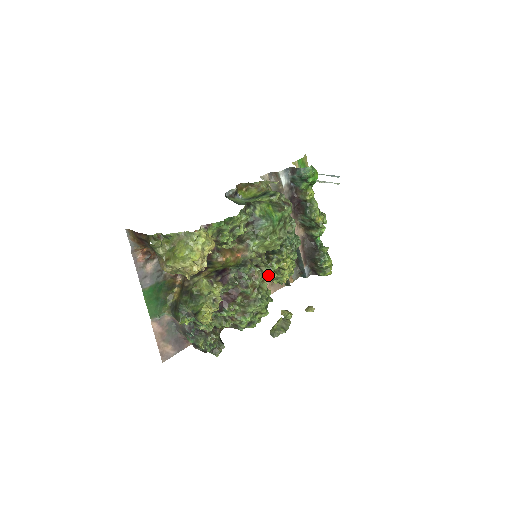
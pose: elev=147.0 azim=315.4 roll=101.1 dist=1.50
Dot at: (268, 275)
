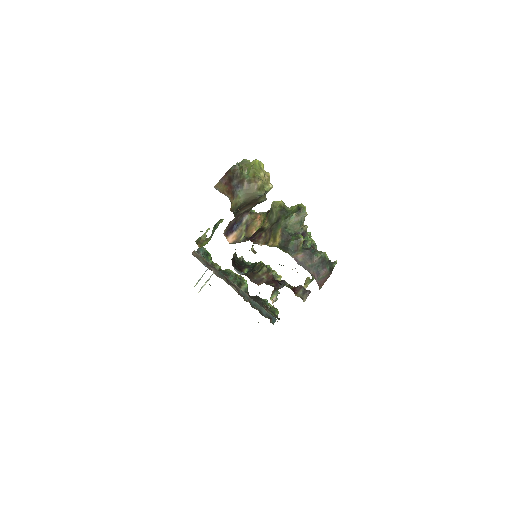
Dot at: occluded
